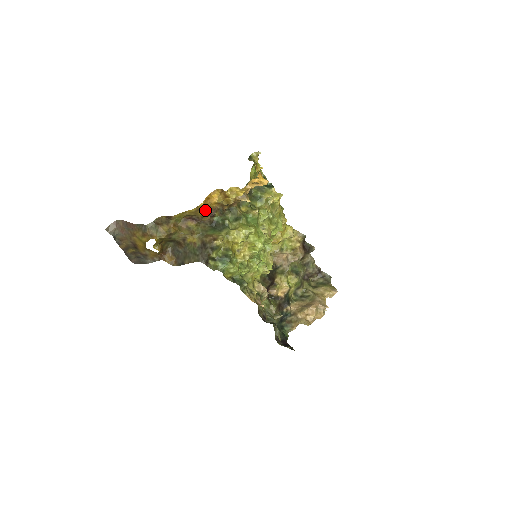
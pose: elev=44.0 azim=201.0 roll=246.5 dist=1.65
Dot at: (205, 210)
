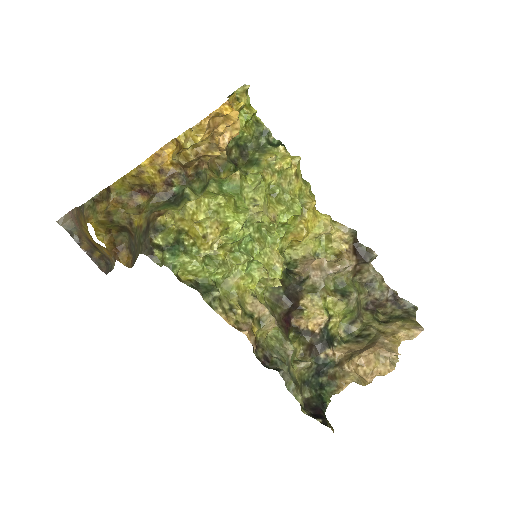
Dot at: (152, 173)
